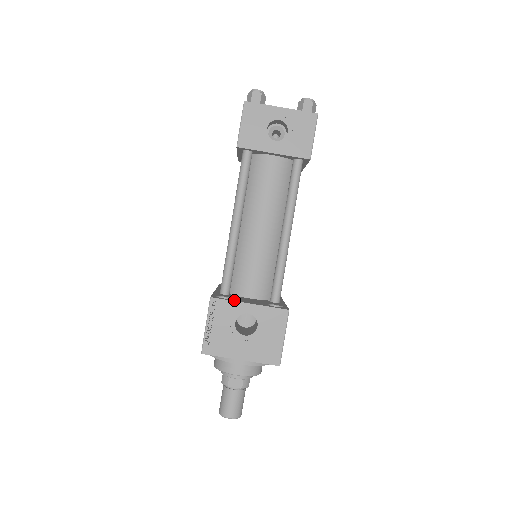
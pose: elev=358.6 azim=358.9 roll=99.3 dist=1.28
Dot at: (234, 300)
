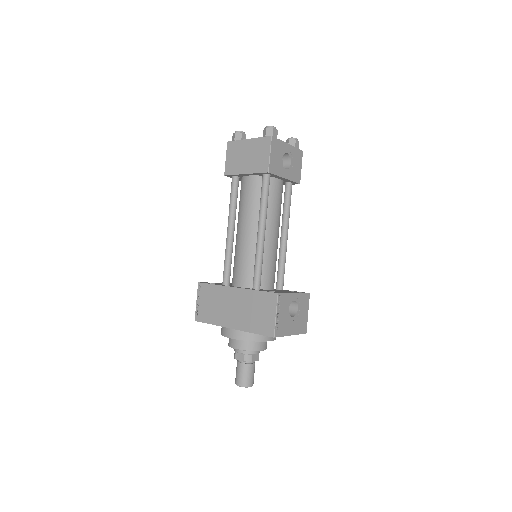
Dot at: (286, 292)
